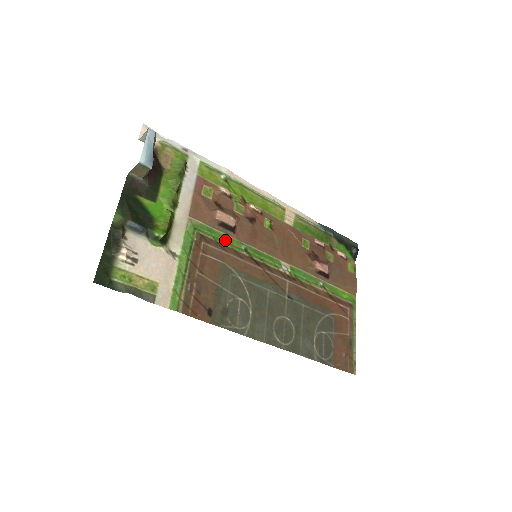
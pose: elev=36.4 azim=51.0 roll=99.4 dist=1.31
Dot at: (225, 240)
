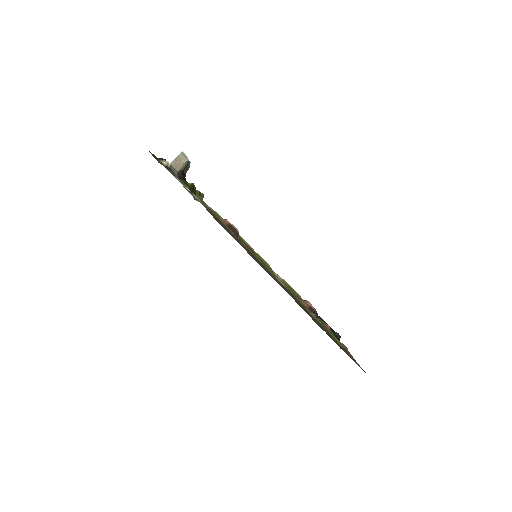
Dot at: occluded
